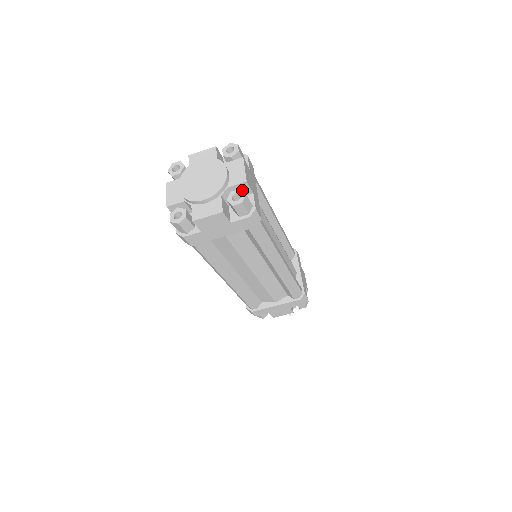
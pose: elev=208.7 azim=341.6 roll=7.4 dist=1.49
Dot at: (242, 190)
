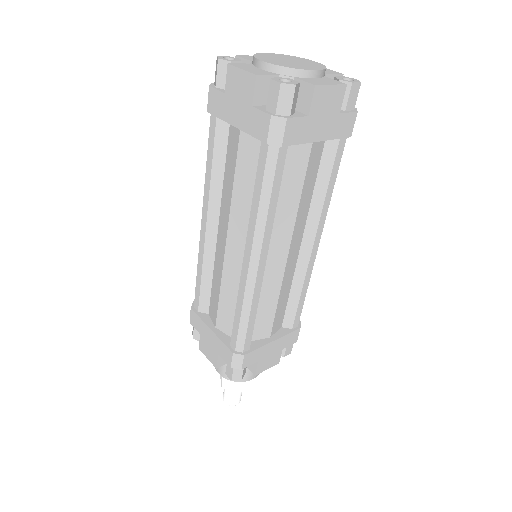
Dot at: occluded
